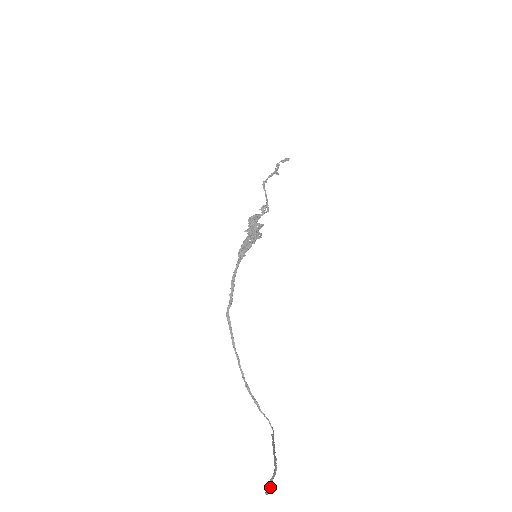
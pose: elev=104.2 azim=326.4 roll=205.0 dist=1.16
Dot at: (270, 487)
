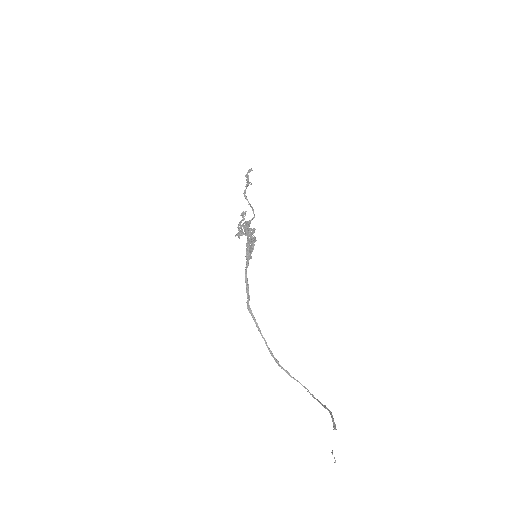
Dot at: (335, 424)
